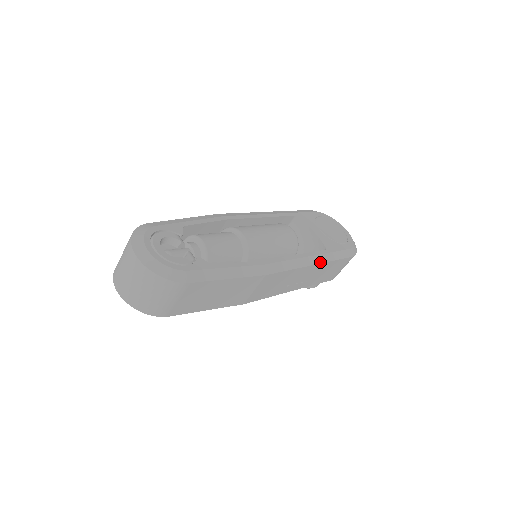
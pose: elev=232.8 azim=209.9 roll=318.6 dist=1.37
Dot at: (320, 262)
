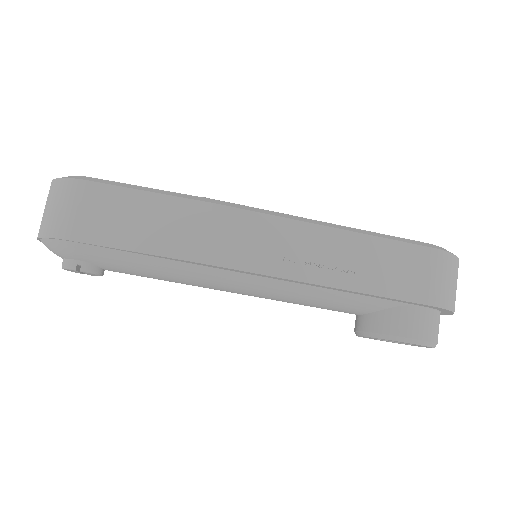
Dot at: (342, 229)
